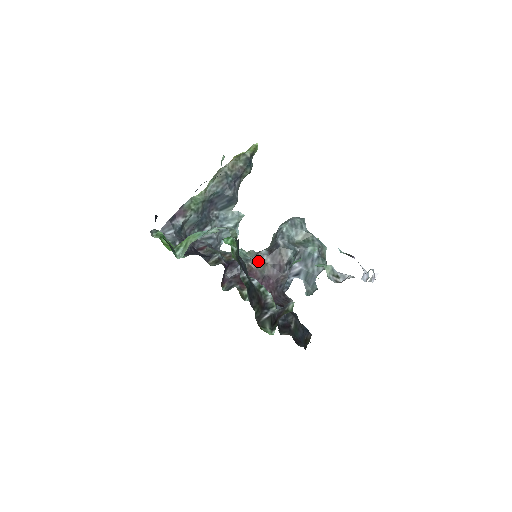
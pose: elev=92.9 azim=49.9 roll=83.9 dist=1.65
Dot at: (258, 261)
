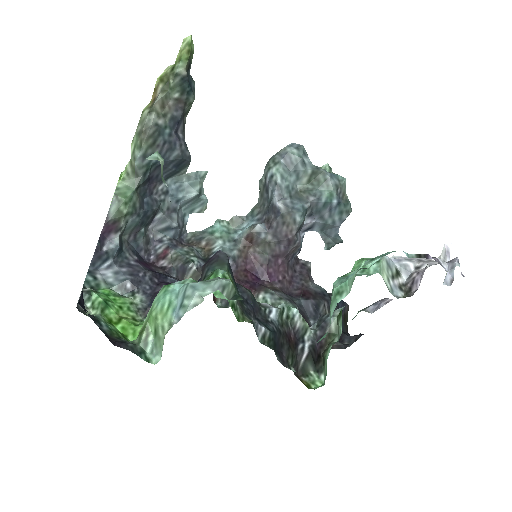
Dot at: (253, 241)
